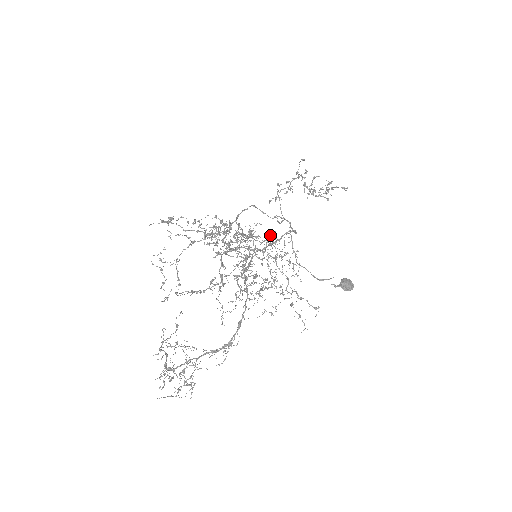
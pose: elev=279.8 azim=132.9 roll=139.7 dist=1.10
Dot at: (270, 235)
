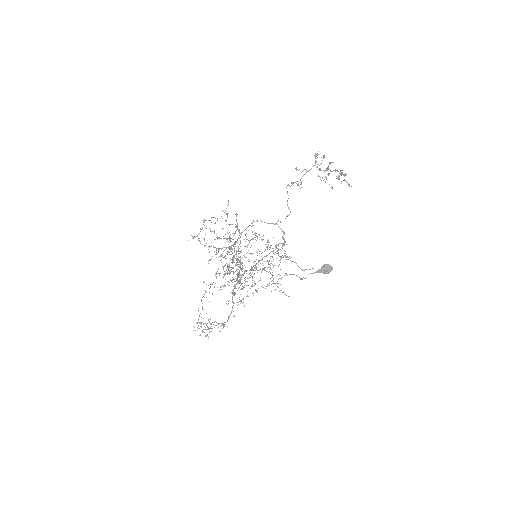
Dot at: (268, 240)
